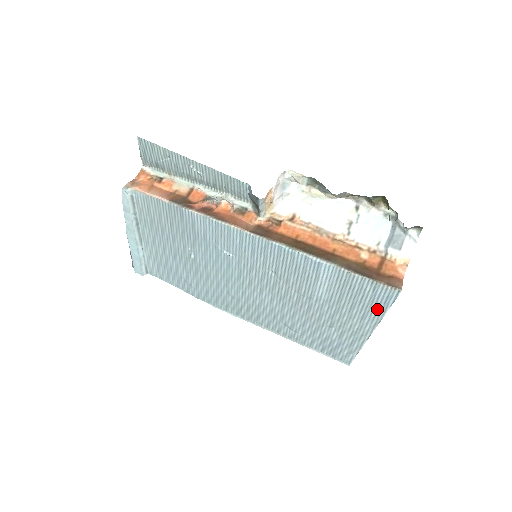
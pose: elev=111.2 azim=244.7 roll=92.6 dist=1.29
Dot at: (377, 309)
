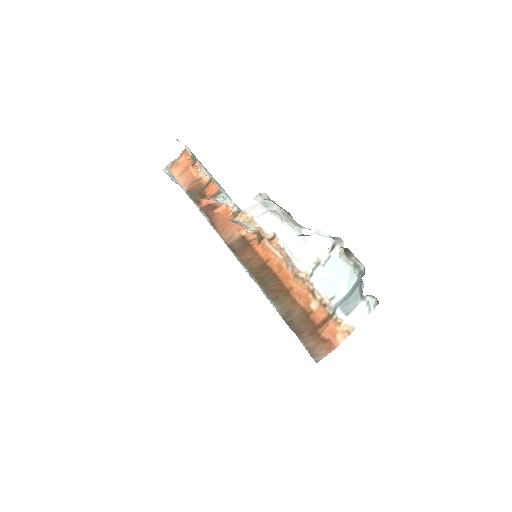
Dot at: occluded
